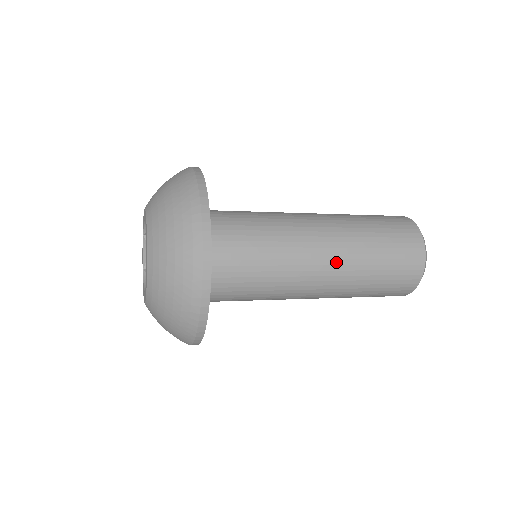
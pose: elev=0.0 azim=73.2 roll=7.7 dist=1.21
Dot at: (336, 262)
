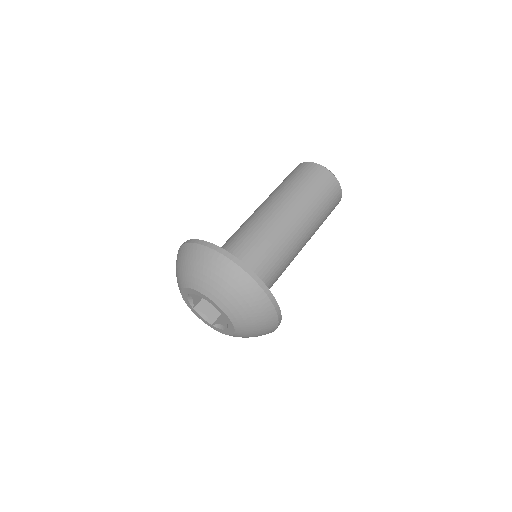
Dot at: (308, 237)
